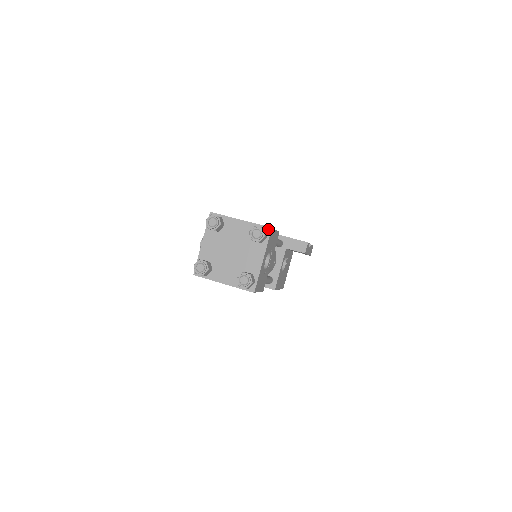
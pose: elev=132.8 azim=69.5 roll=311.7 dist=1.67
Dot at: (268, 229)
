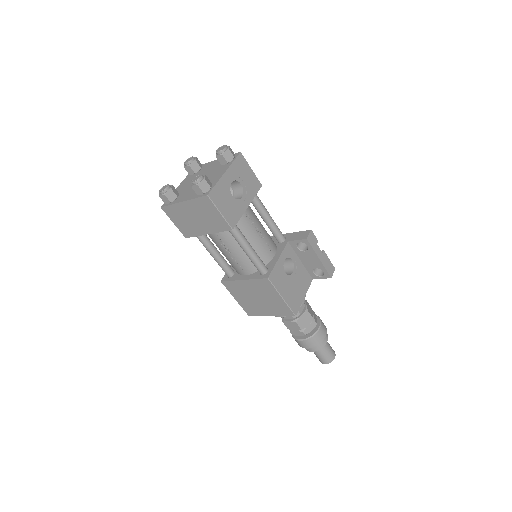
Dot at: (237, 154)
